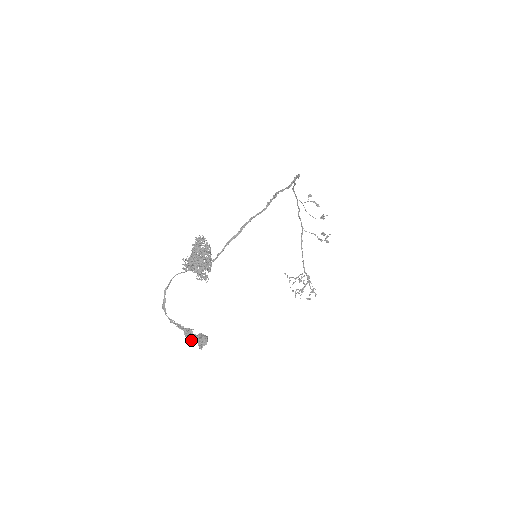
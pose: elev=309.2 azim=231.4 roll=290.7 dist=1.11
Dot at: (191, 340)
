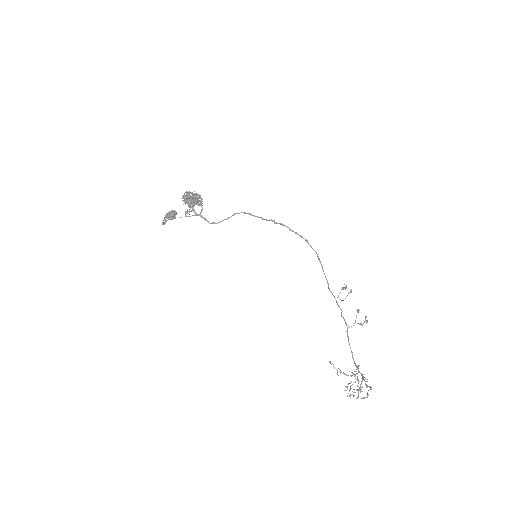
Dot at: (166, 217)
